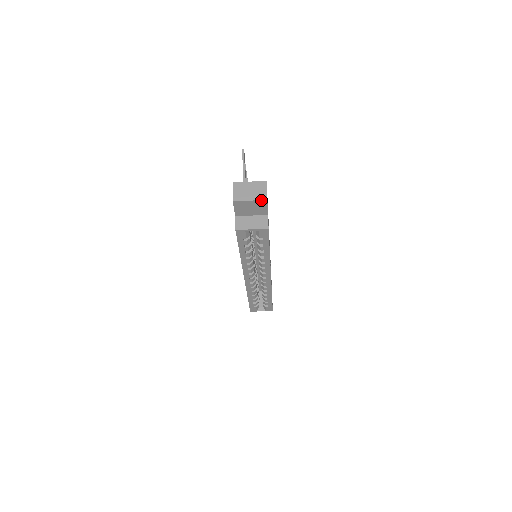
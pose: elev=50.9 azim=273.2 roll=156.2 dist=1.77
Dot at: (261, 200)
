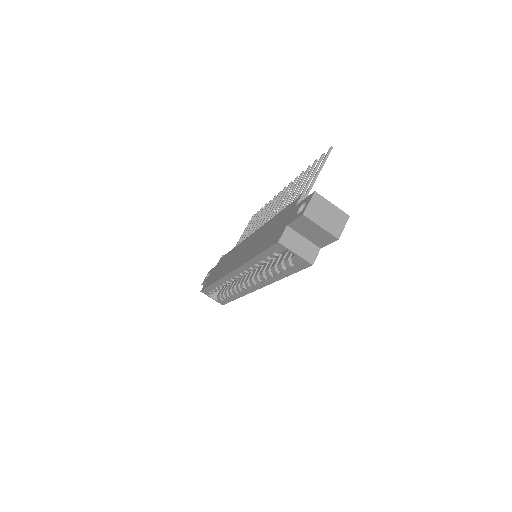
Dot at: (332, 235)
